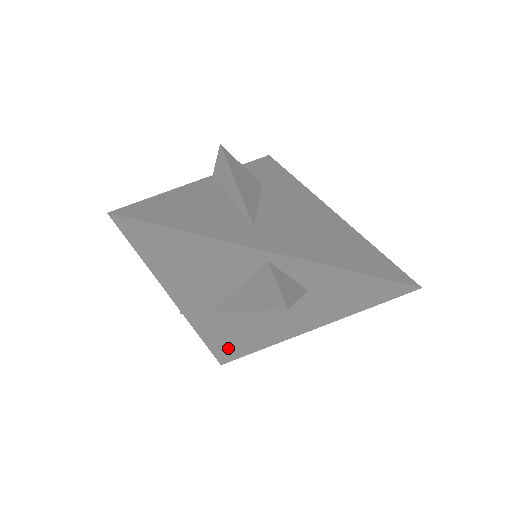
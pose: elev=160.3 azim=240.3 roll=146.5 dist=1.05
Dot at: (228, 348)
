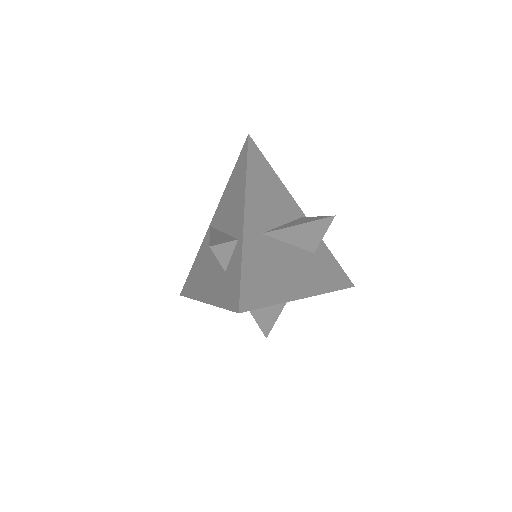
Dot at: (256, 286)
